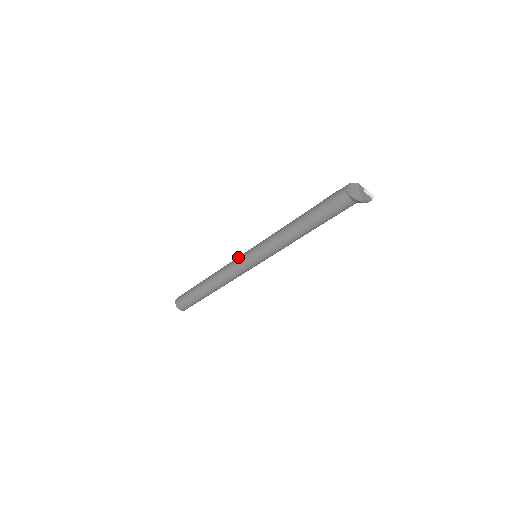
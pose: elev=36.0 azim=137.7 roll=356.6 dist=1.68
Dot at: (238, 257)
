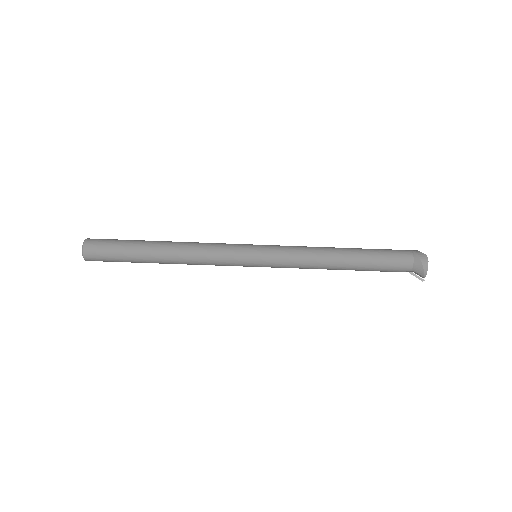
Dot at: occluded
